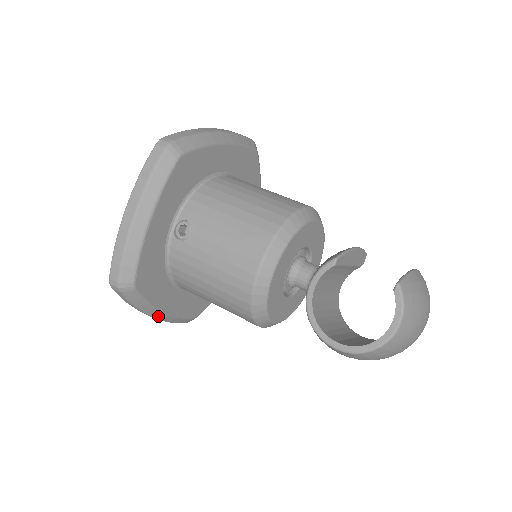
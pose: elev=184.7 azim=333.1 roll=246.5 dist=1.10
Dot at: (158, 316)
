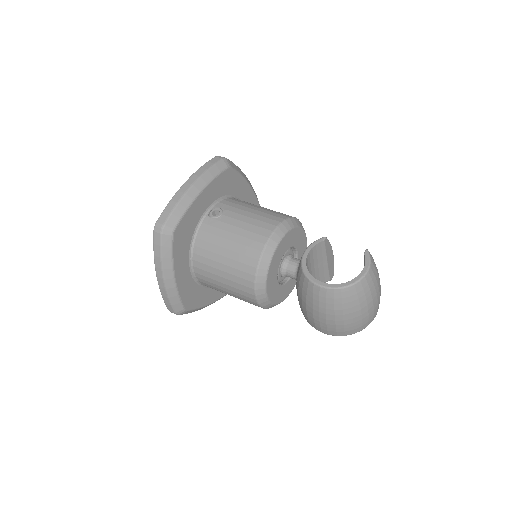
Dot at: (168, 281)
